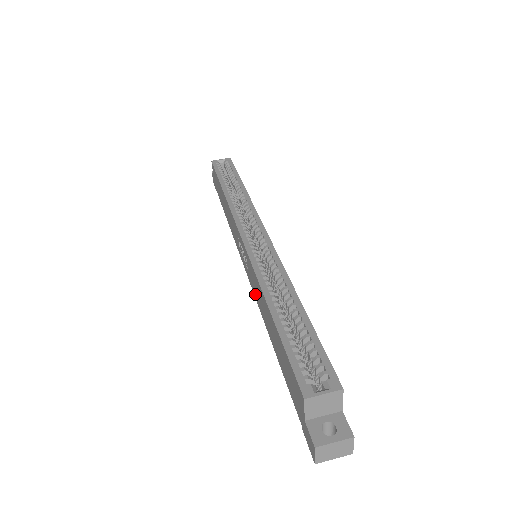
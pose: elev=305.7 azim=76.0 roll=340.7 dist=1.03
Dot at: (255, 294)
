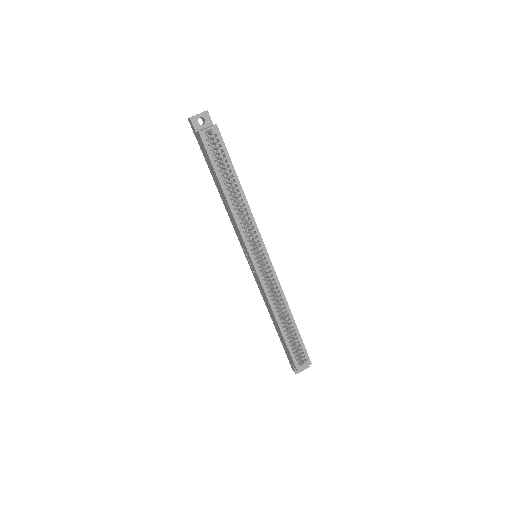
Dot at: (259, 288)
